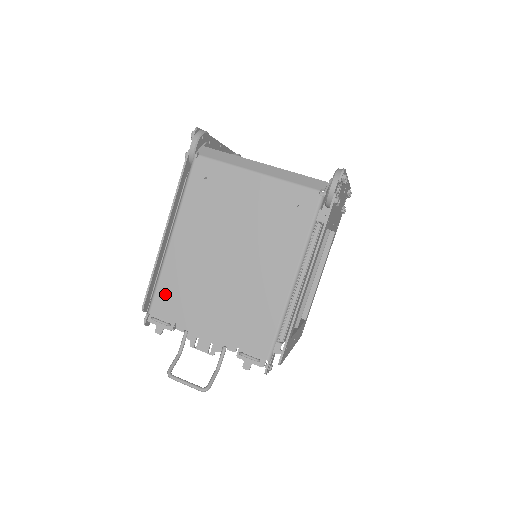
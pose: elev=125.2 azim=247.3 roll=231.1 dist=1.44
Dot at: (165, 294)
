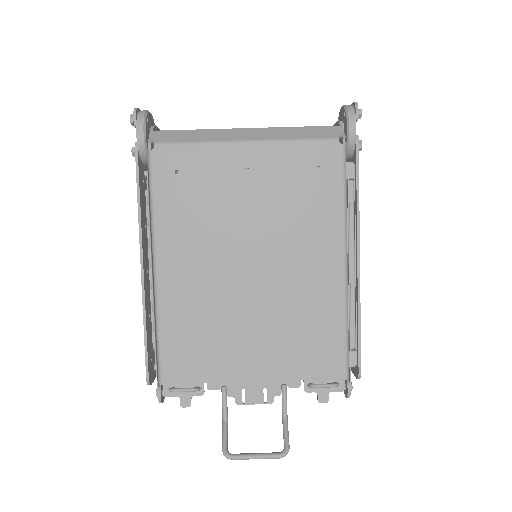
Dot at: (175, 350)
